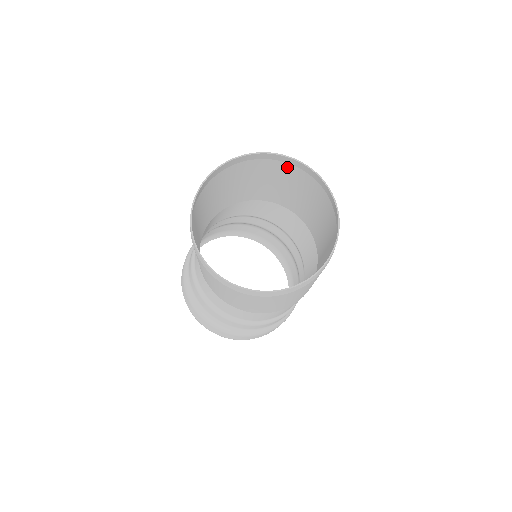
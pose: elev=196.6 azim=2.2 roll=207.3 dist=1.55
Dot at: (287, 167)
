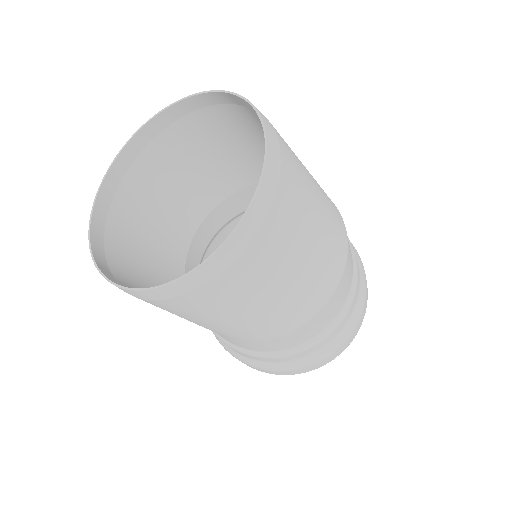
Dot at: occluded
